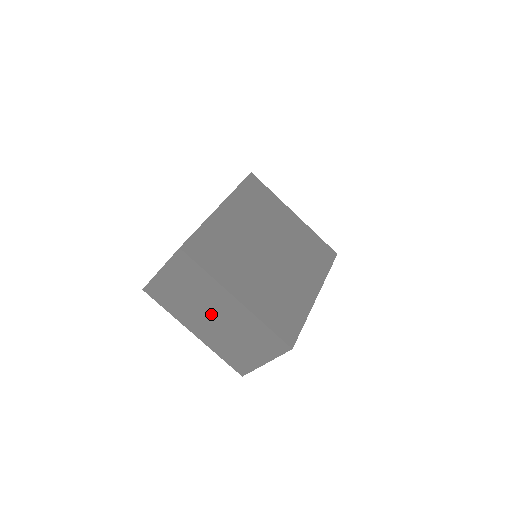
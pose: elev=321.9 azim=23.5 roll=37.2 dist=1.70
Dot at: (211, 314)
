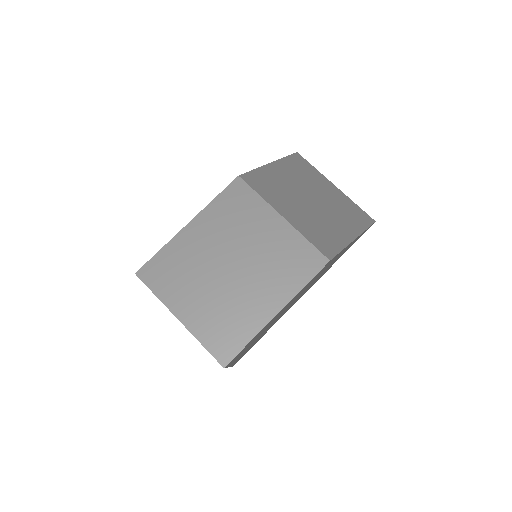
Dot at: occluded
